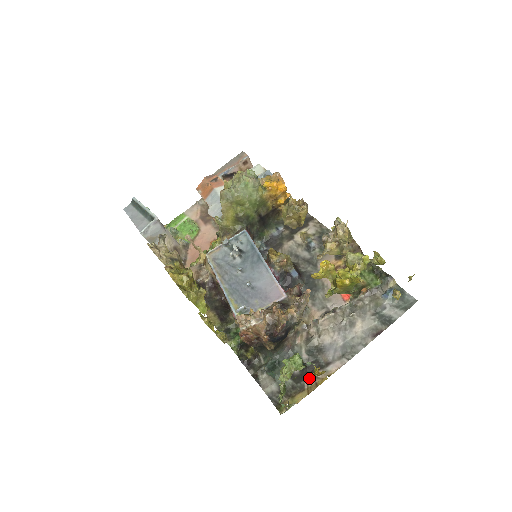
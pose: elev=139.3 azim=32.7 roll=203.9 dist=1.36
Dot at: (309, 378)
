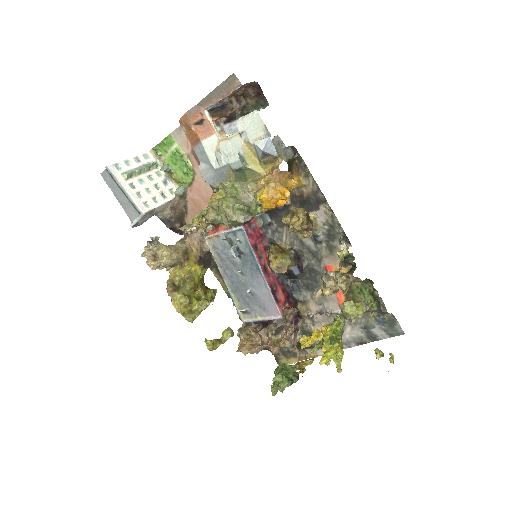
Dot at: (297, 369)
